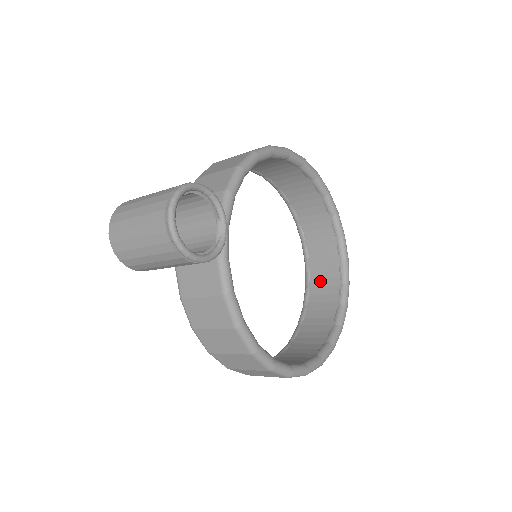
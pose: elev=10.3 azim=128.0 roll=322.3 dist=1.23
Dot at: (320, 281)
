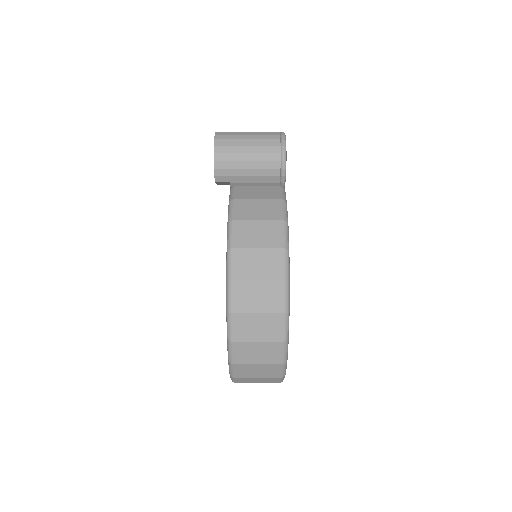
Dot at: occluded
